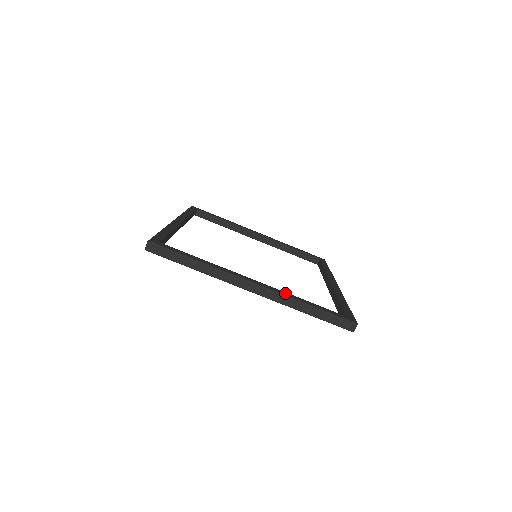
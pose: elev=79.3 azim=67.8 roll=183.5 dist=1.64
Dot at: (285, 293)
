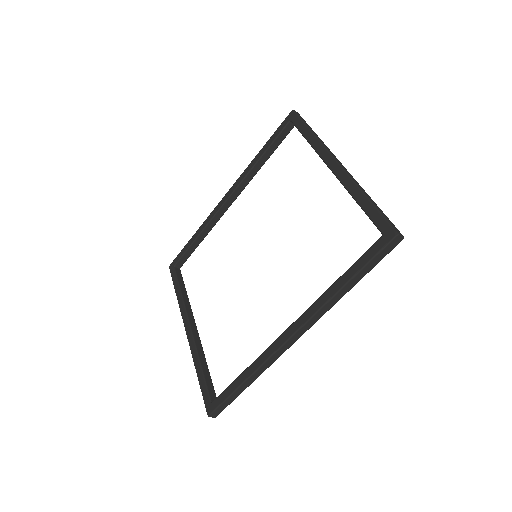
Dot at: occluded
